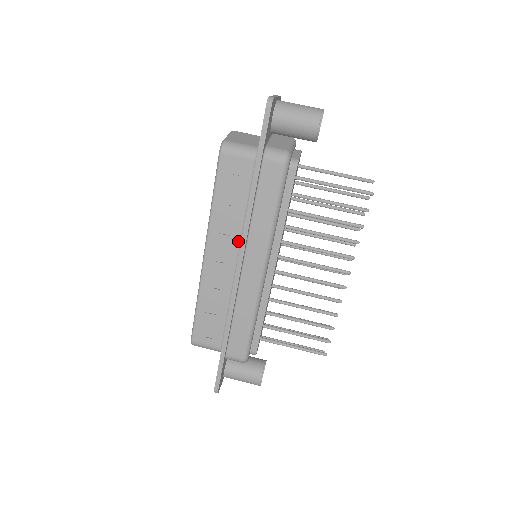
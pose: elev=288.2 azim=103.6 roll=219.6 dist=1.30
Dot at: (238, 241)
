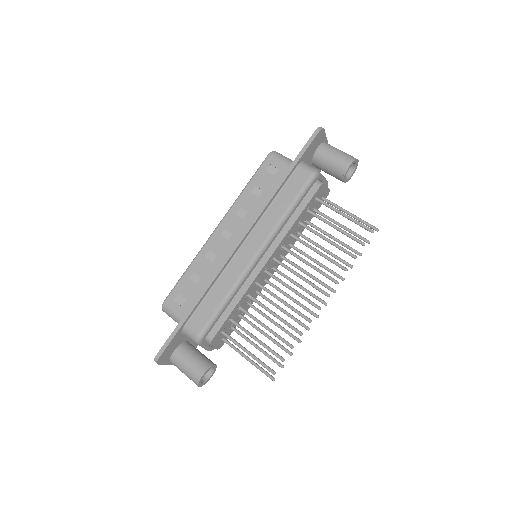
Dot at: occluded
